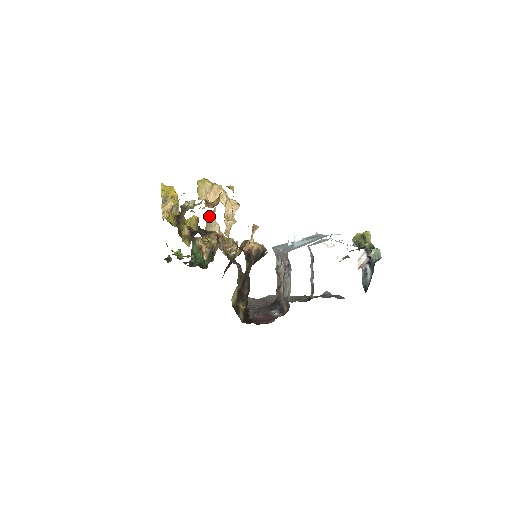
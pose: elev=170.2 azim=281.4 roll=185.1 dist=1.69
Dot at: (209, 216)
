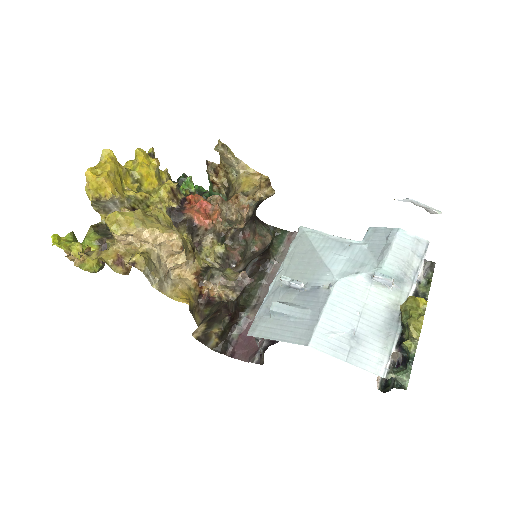
Dot at: occluded
